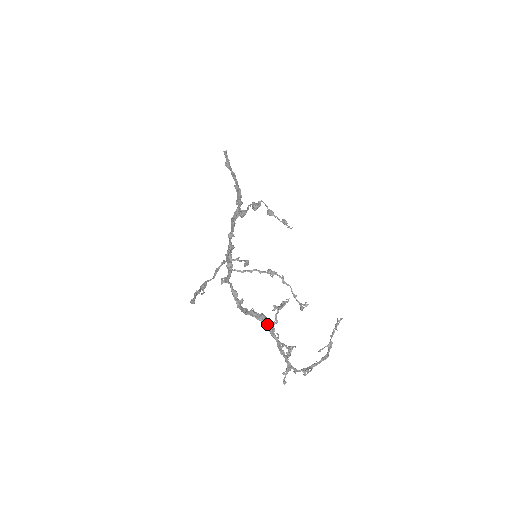
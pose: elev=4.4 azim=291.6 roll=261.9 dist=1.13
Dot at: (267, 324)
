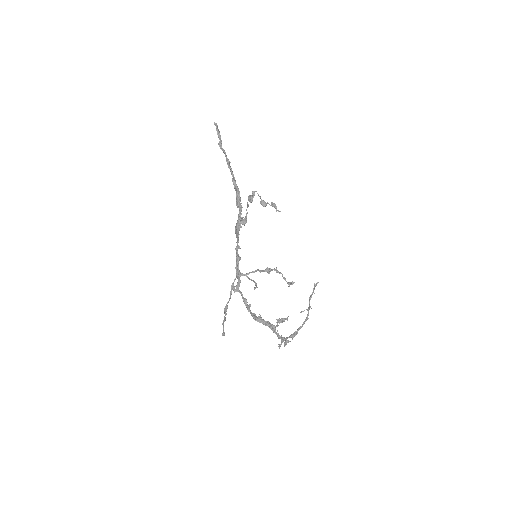
Dot at: (271, 328)
